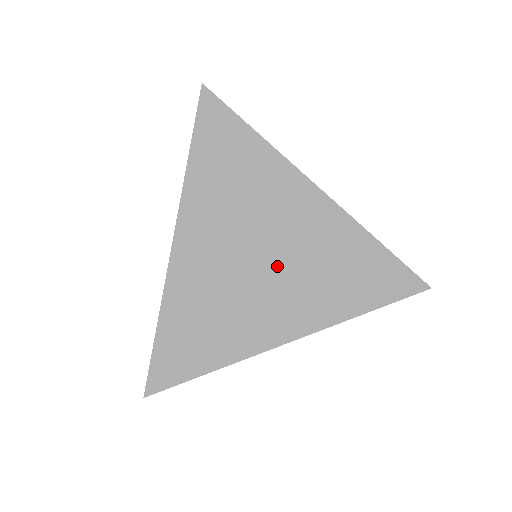
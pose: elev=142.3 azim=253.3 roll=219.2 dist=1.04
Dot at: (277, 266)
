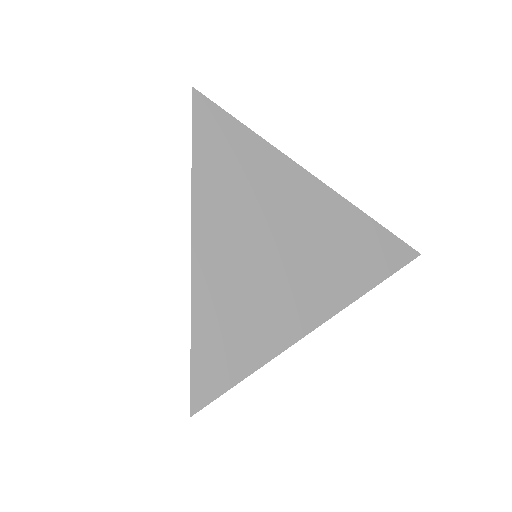
Dot at: (293, 254)
